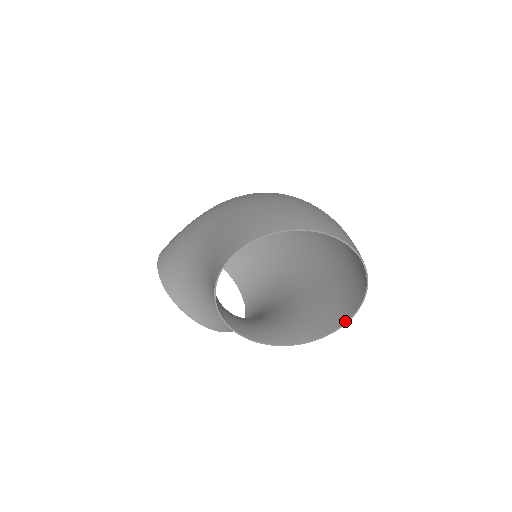
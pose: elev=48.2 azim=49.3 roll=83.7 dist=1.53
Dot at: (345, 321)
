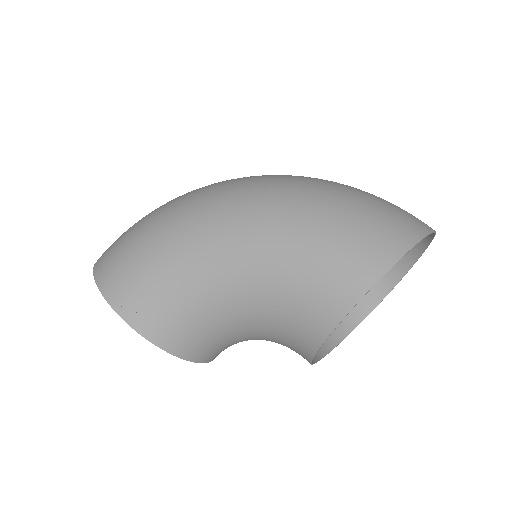
Dot at: (382, 298)
